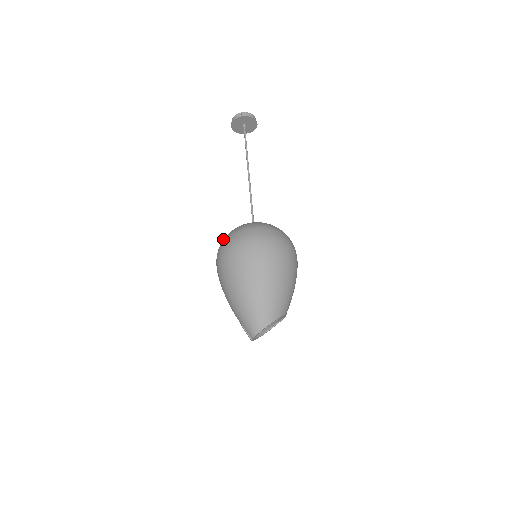
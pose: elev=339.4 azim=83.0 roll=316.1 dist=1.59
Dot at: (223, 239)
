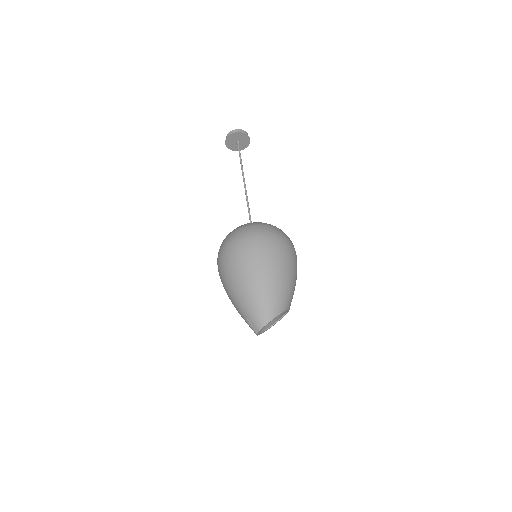
Dot at: (226, 236)
